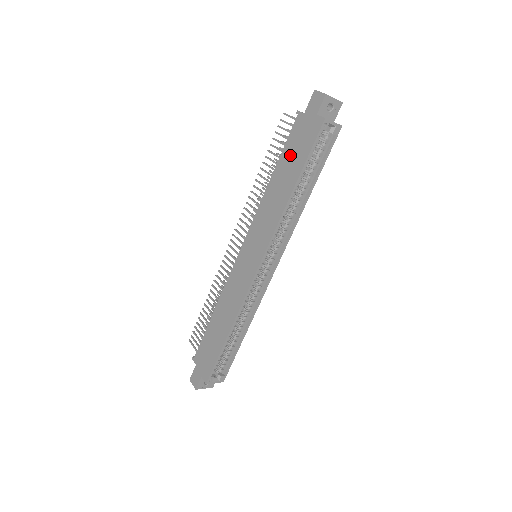
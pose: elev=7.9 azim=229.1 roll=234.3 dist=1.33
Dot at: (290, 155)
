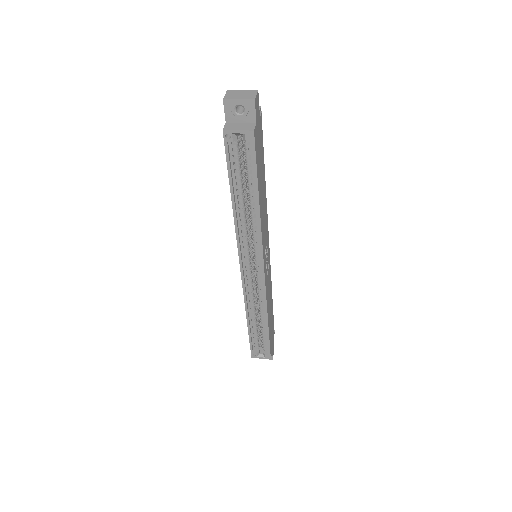
Dot at: occluded
